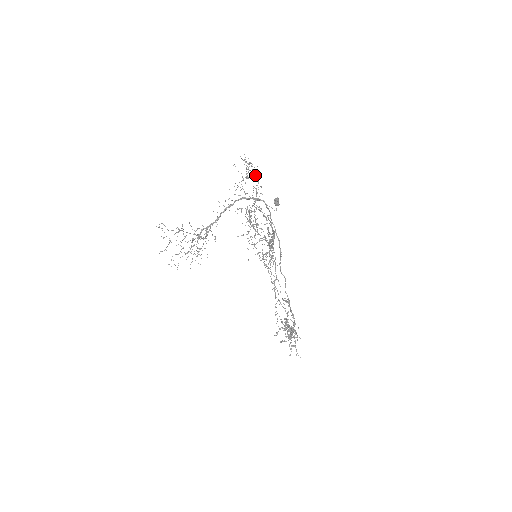
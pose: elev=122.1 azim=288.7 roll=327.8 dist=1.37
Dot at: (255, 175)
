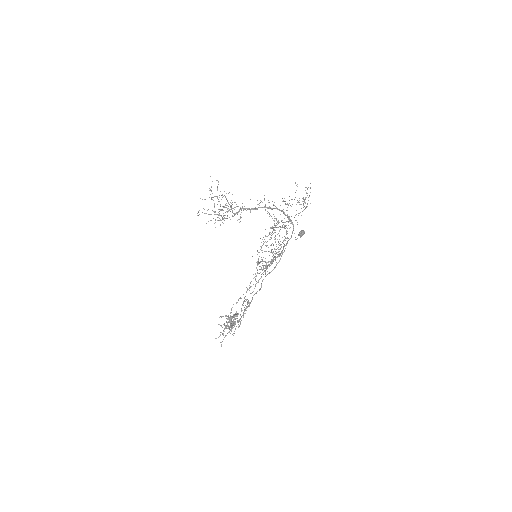
Dot at: occluded
